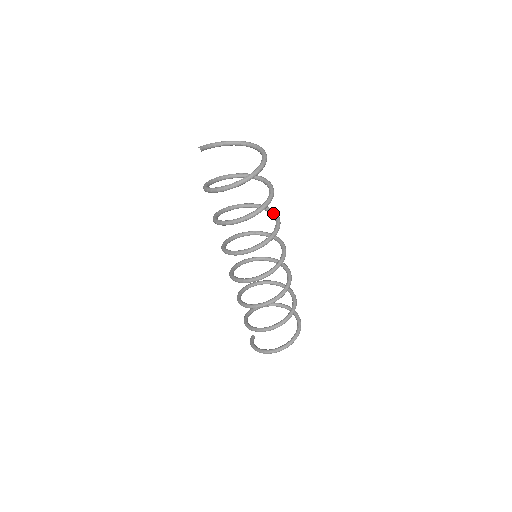
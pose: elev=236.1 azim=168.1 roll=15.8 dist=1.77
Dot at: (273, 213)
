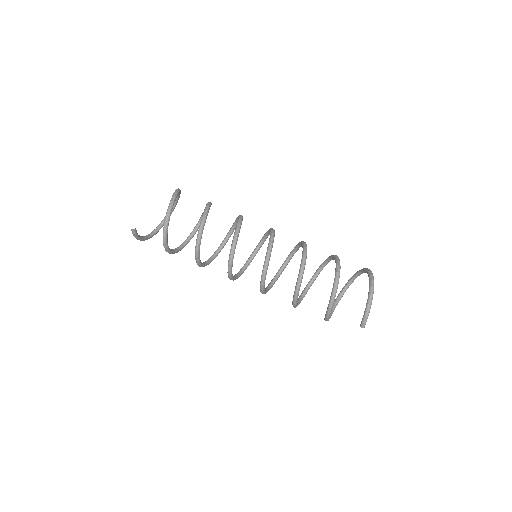
Dot at: (224, 239)
